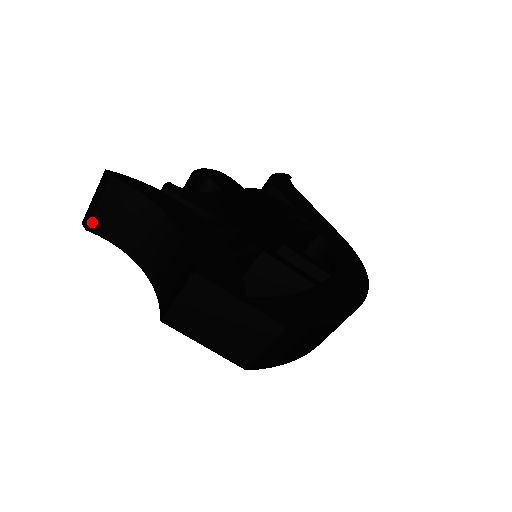
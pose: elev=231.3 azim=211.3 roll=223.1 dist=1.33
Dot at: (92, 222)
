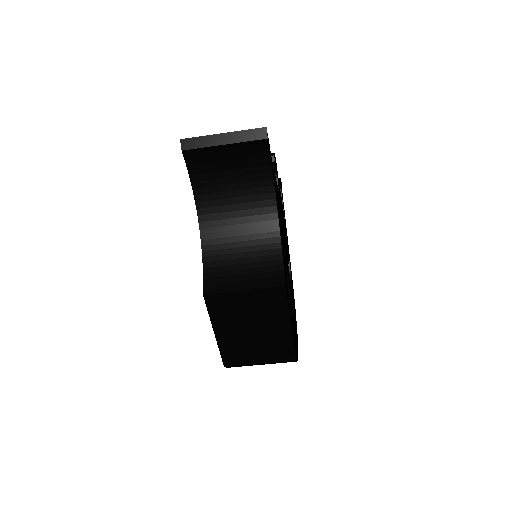
Dot at: (197, 150)
